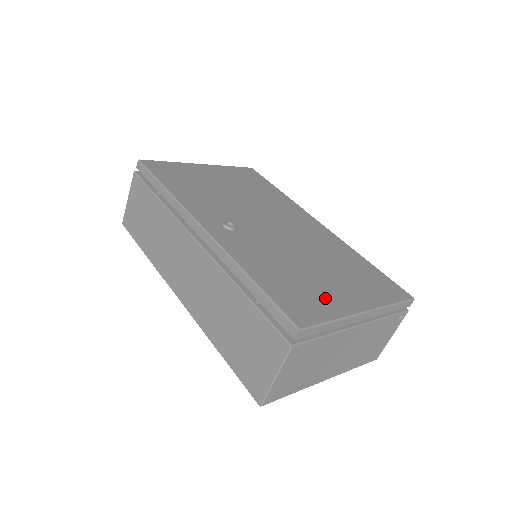
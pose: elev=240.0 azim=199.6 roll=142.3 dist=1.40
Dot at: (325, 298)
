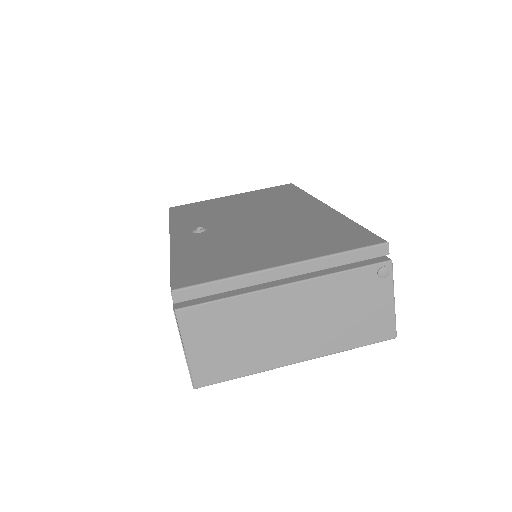
Dot at: (240, 262)
